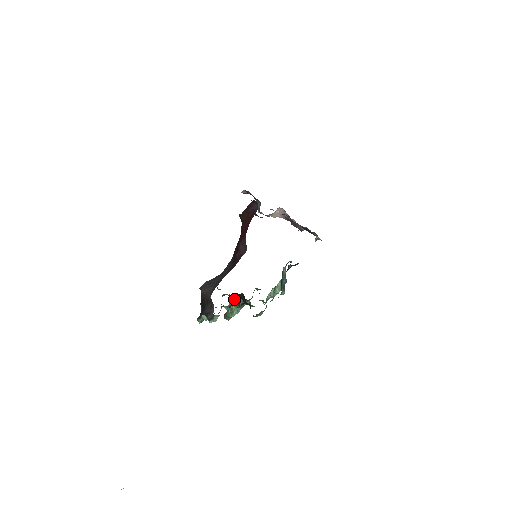
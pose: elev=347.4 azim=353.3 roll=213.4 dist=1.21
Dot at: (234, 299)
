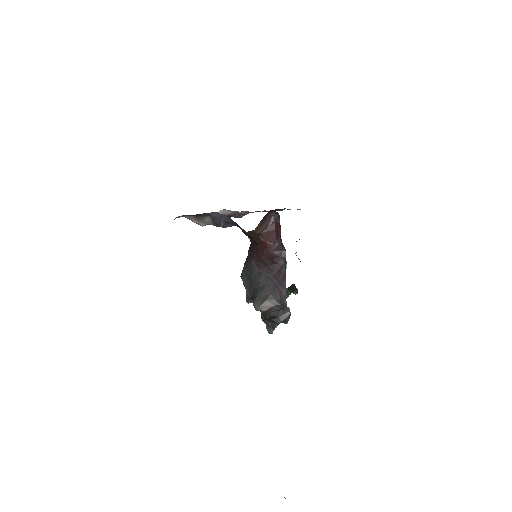
Dot at: occluded
